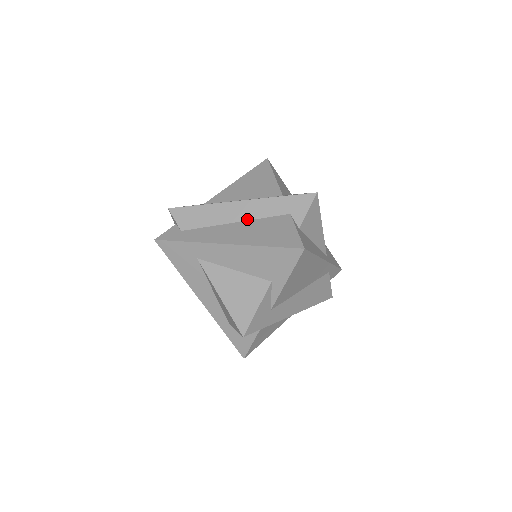
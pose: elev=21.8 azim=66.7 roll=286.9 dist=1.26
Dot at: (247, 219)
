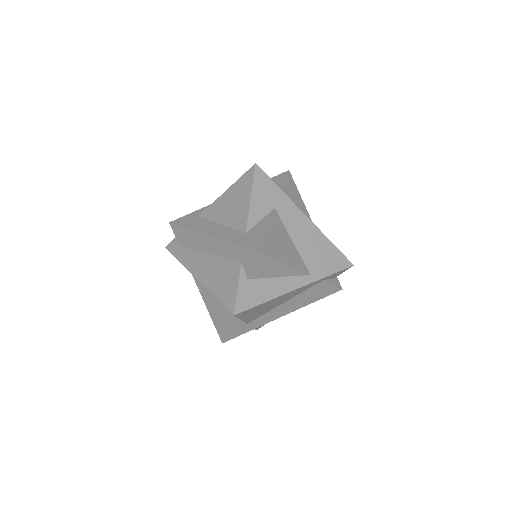
Dot at: (215, 254)
